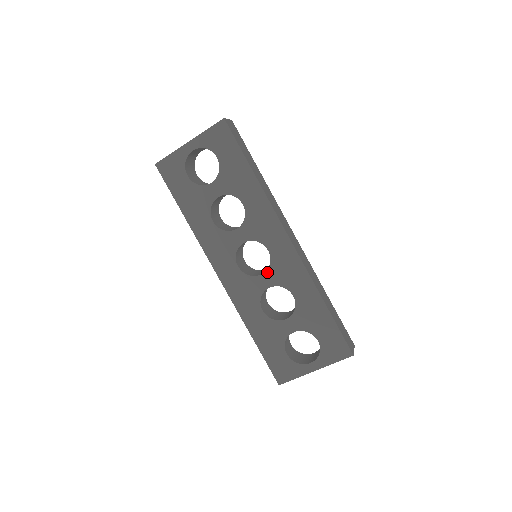
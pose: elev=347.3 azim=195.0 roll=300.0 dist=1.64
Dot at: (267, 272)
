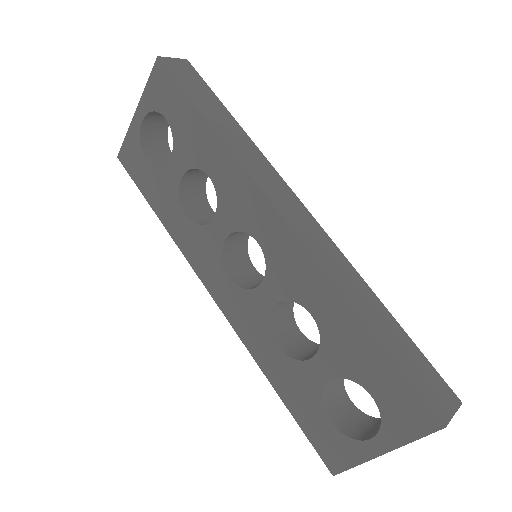
Dot at: (266, 279)
